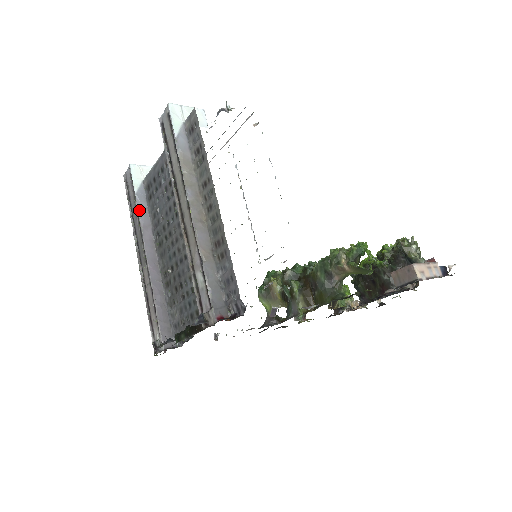
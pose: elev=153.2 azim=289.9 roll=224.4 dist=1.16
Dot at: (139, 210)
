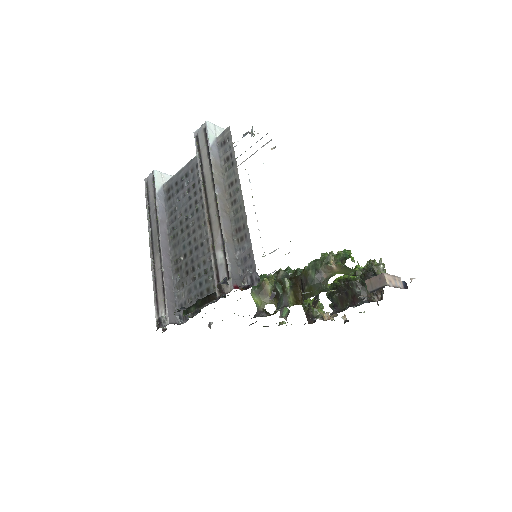
Dot at: (158, 207)
